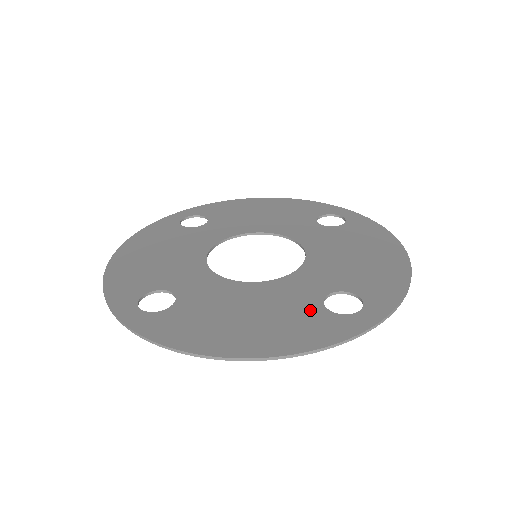
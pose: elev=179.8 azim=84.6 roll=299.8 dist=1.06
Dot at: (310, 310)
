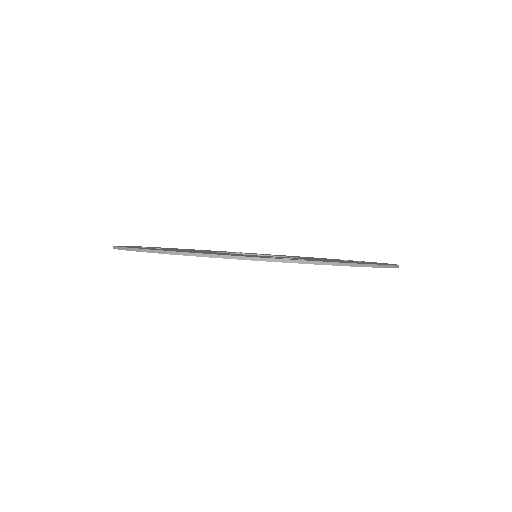
Dot at: occluded
